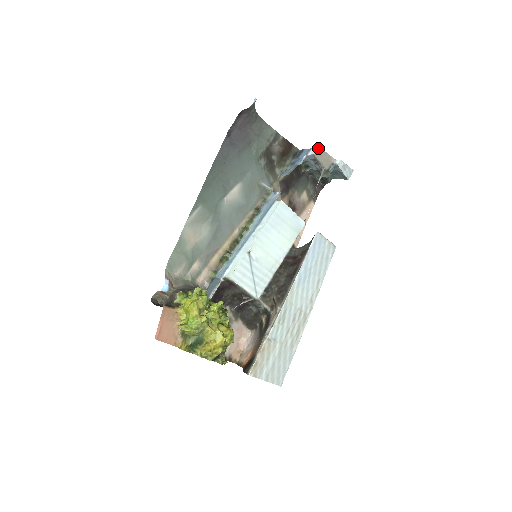
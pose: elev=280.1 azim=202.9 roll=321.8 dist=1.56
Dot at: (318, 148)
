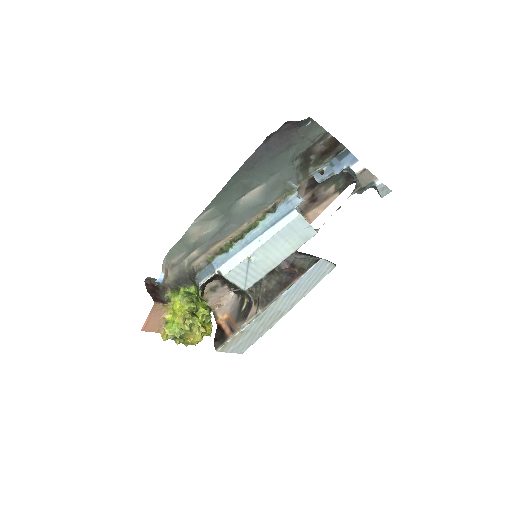
Dot at: (363, 168)
